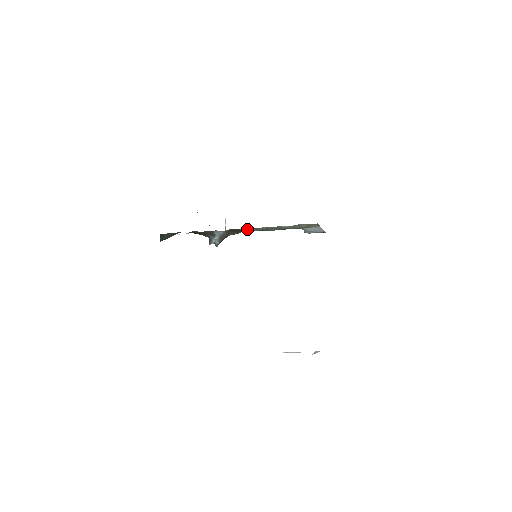
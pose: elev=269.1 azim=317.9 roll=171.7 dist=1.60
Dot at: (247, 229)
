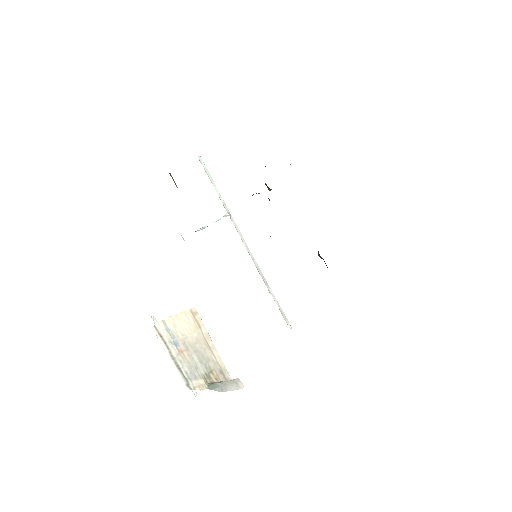
Dot at: occluded
